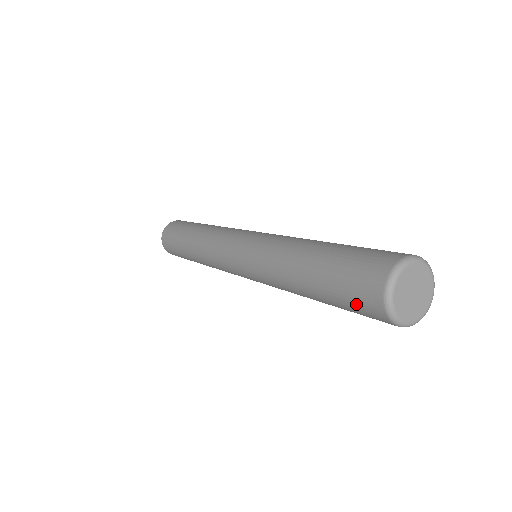
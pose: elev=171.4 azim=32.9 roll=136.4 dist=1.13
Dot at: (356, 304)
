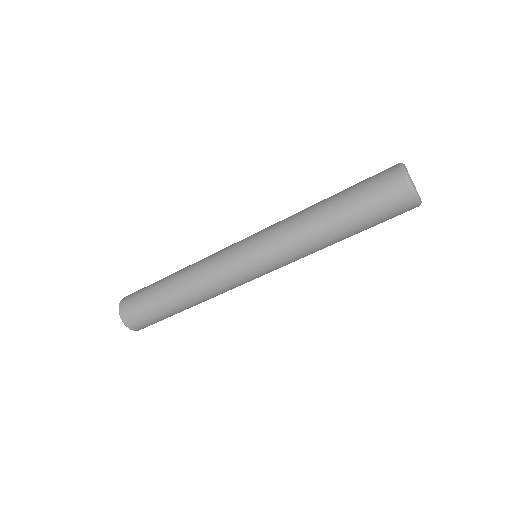
Dot at: (387, 203)
